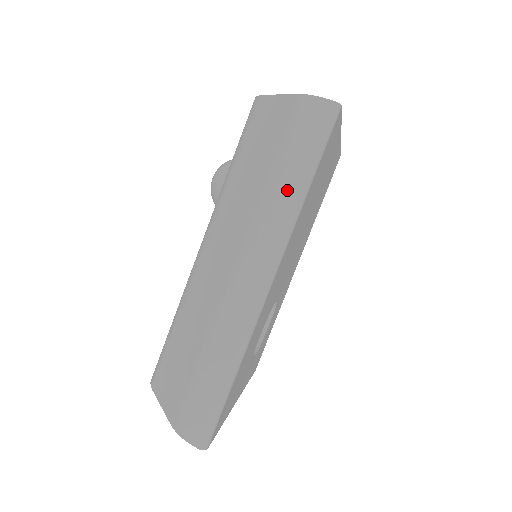
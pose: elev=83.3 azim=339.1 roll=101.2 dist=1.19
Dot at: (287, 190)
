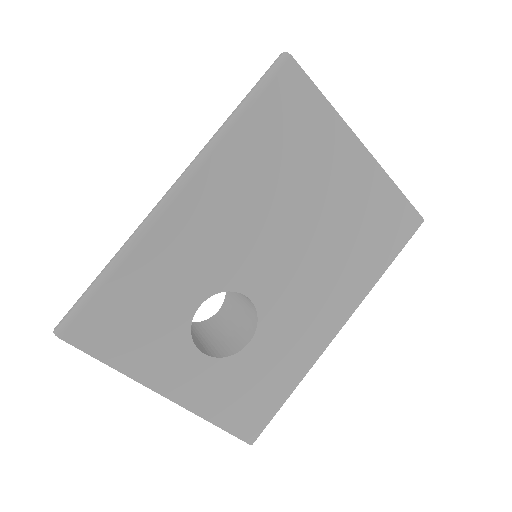
Dot at: (226, 120)
